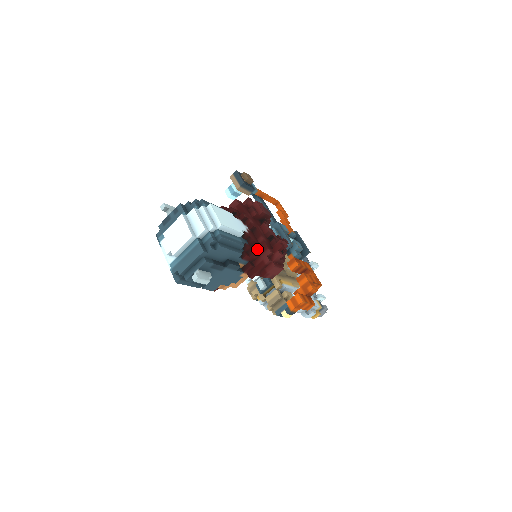
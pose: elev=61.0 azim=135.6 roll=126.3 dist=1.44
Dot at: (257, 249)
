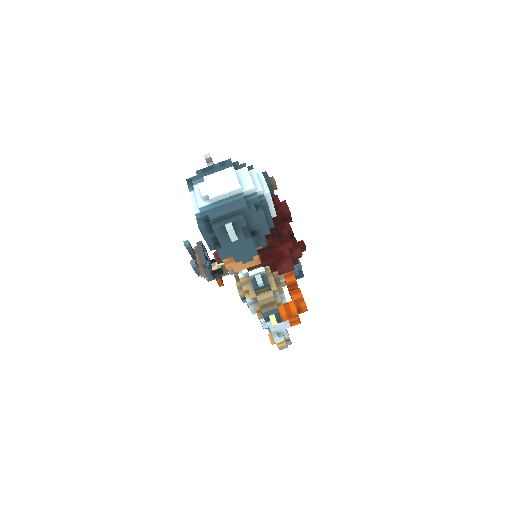
Dot at: (279, 239)
